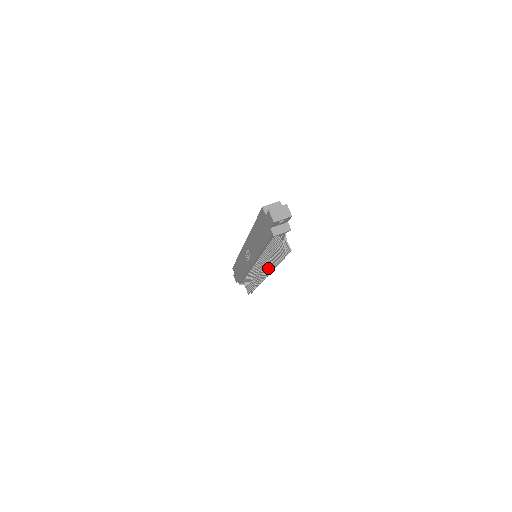
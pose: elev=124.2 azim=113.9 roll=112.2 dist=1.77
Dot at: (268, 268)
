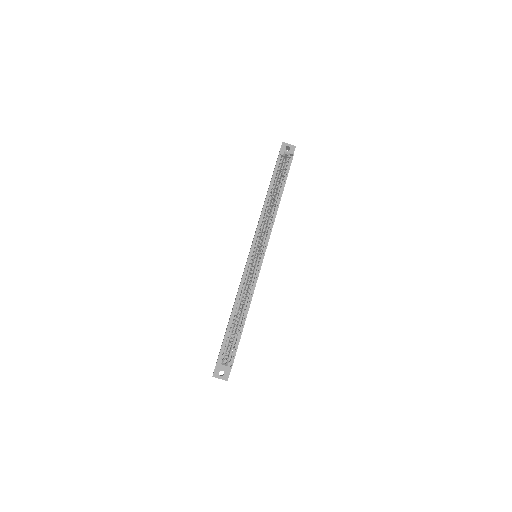
Dot at: occluded
